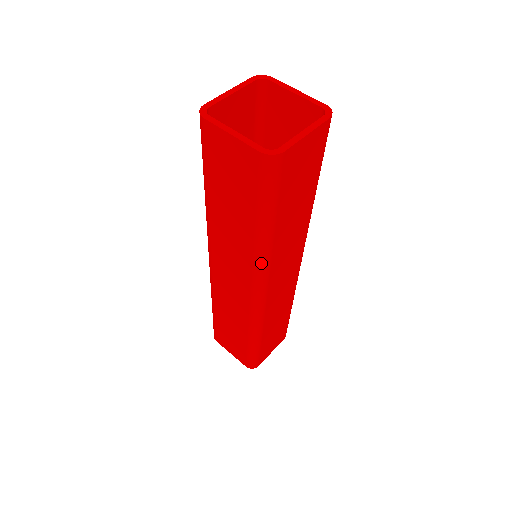
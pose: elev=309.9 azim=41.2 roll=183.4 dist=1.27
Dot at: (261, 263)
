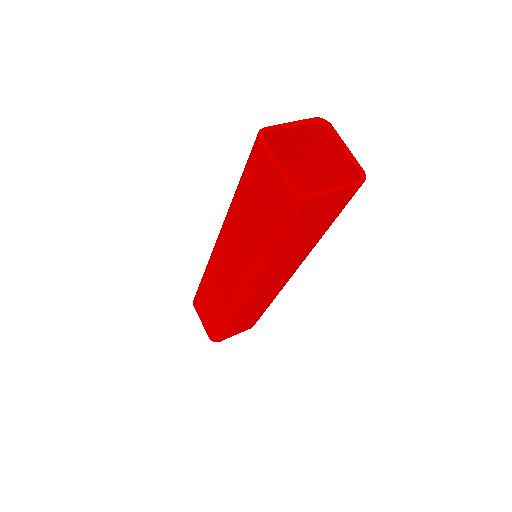
Dot at: (256, 269)
